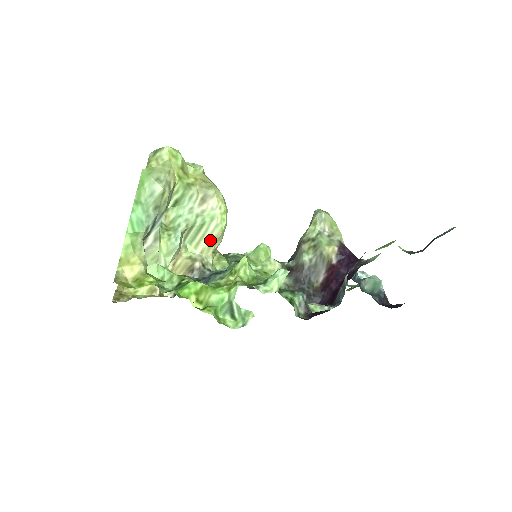
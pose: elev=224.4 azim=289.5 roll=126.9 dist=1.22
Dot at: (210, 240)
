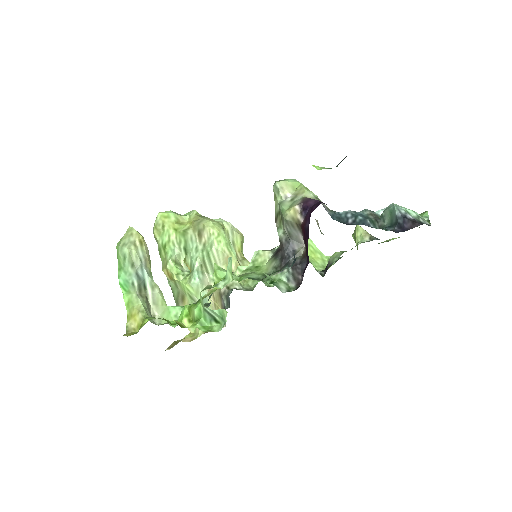
Dot at: (223, 264)
